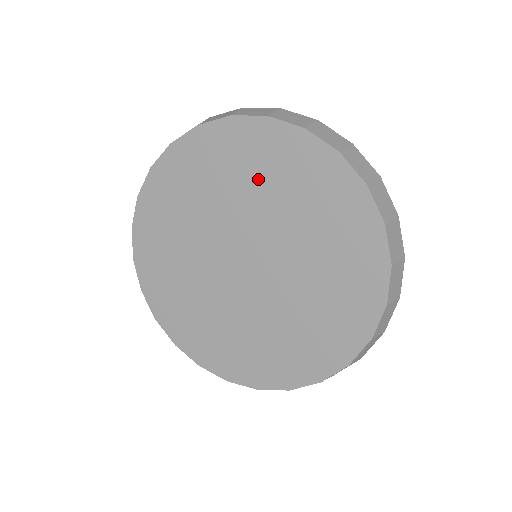
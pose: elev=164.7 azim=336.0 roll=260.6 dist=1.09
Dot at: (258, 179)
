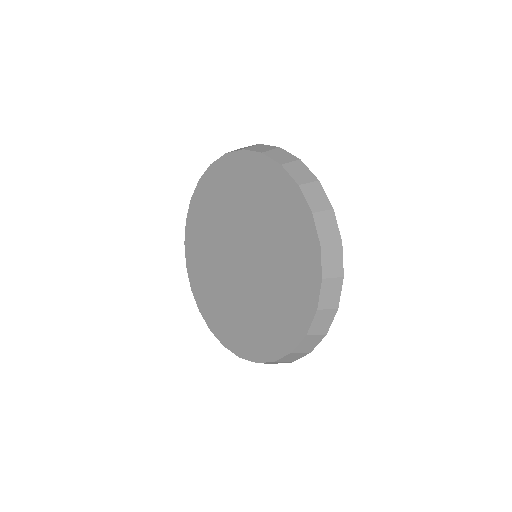
Dot at: (223, 201)
